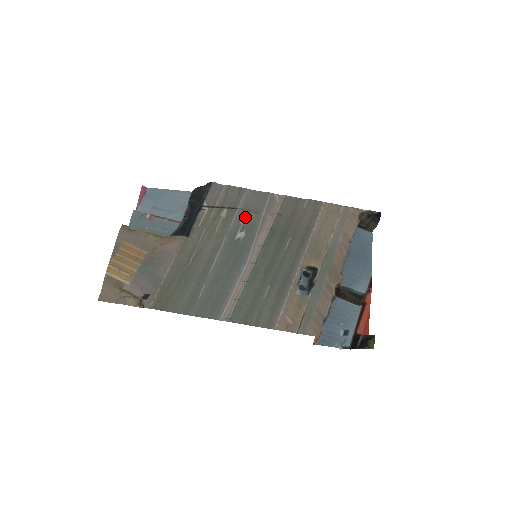
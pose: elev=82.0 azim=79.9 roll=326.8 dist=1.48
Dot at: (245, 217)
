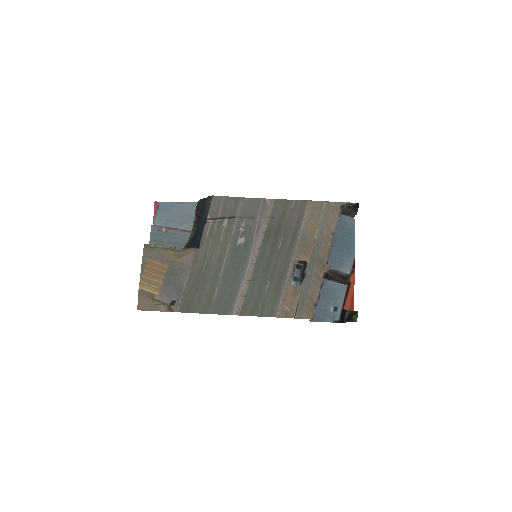
Dot at: (243, 224)
